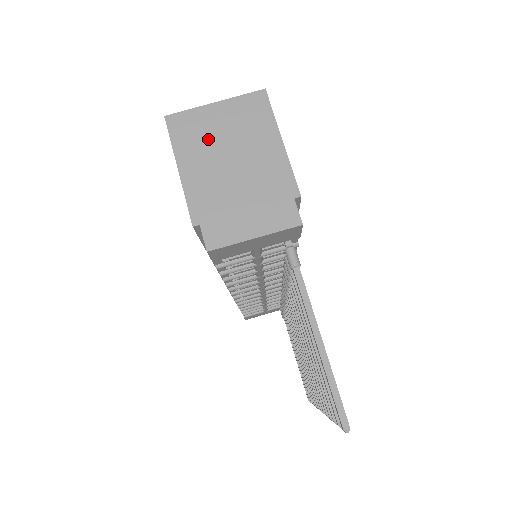
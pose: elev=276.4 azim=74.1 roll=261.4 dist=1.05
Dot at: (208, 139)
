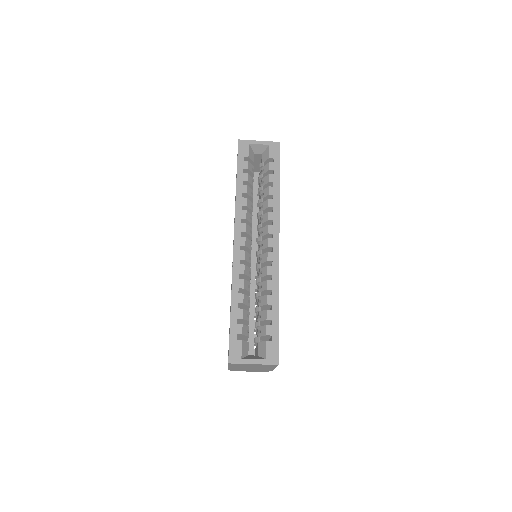
Dot at: (245, 366)
